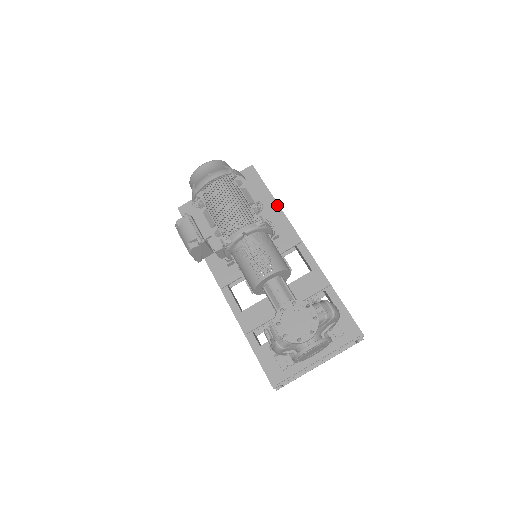
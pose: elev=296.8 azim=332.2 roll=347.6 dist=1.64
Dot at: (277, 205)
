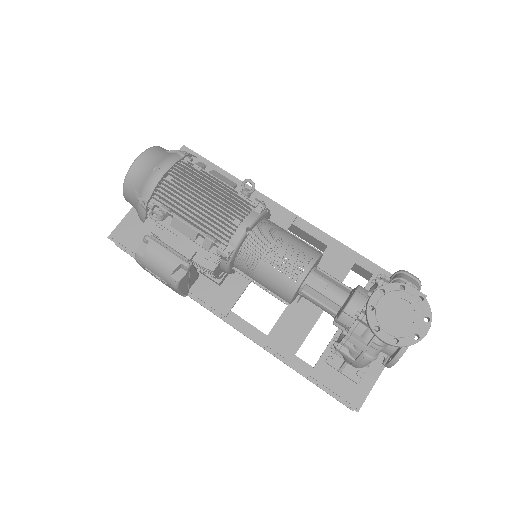
Dot at: occluded
